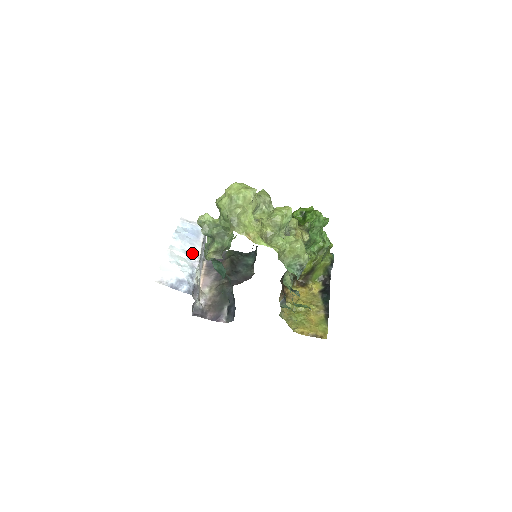
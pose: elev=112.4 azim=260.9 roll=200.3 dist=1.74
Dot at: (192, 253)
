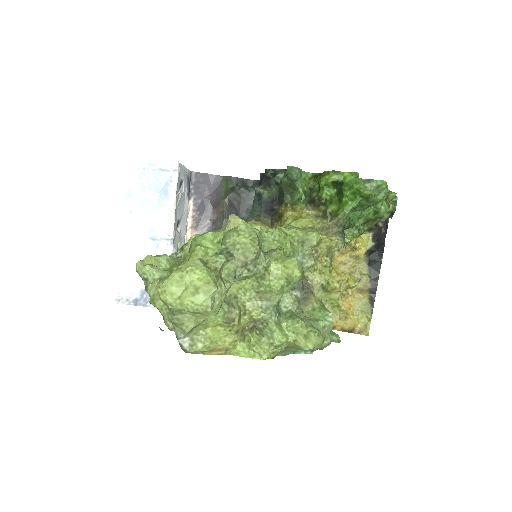
Dot at: (160, 231)
